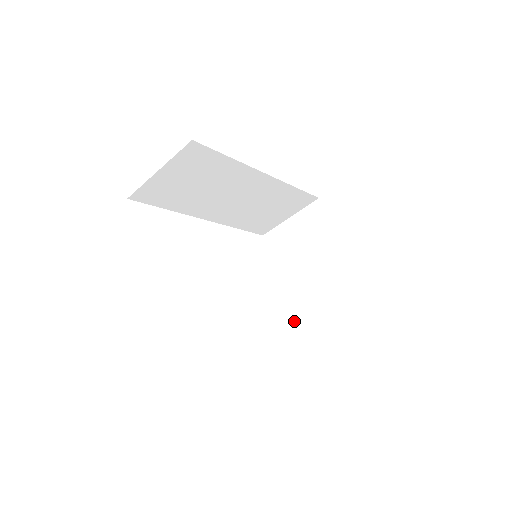
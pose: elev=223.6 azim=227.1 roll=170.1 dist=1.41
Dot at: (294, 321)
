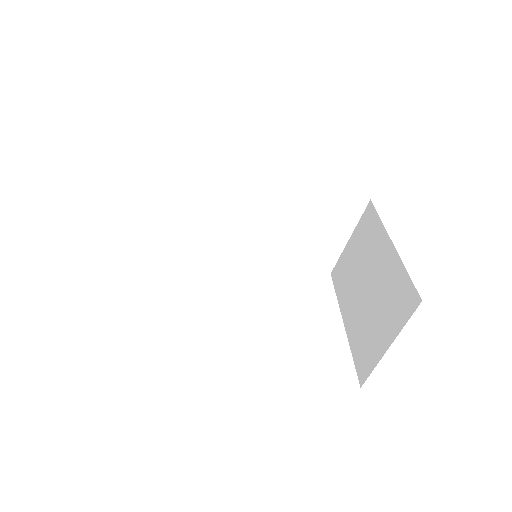
Dot at: (356, 358)
